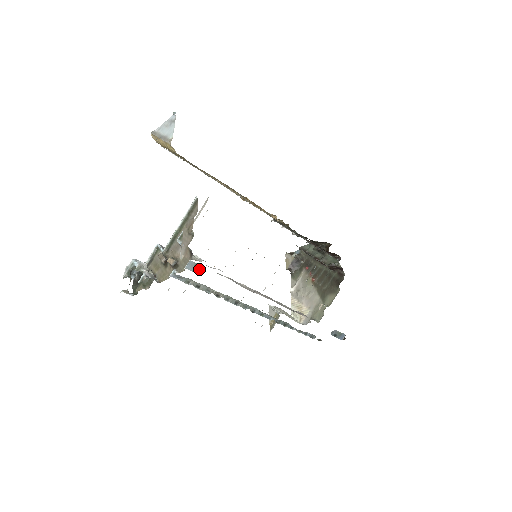
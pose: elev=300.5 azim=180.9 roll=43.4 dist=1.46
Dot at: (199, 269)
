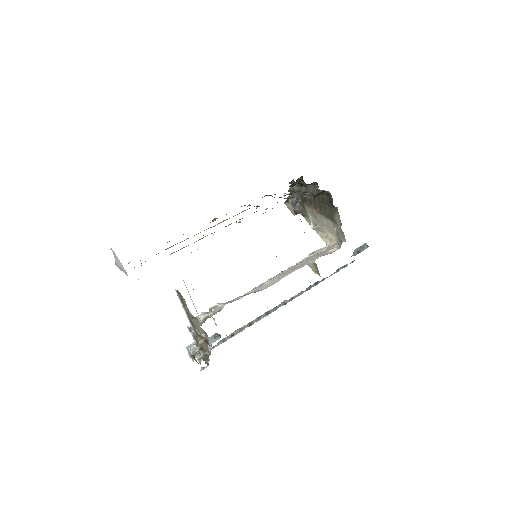
Dot at: (219, 335)
